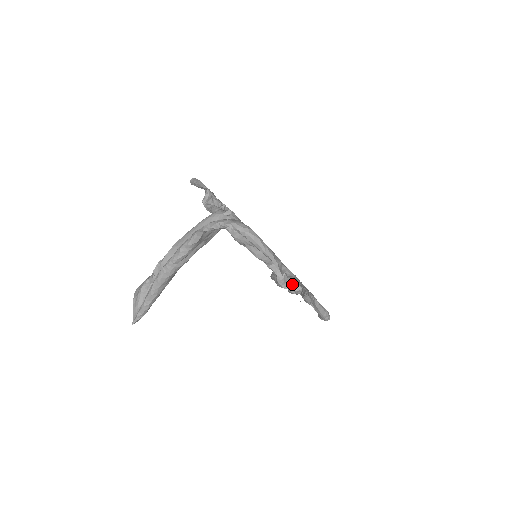
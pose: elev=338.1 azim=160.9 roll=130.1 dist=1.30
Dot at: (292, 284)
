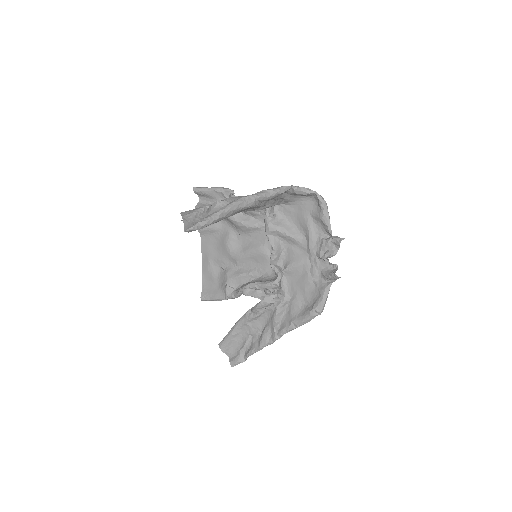
Dot at: (281, 288)
